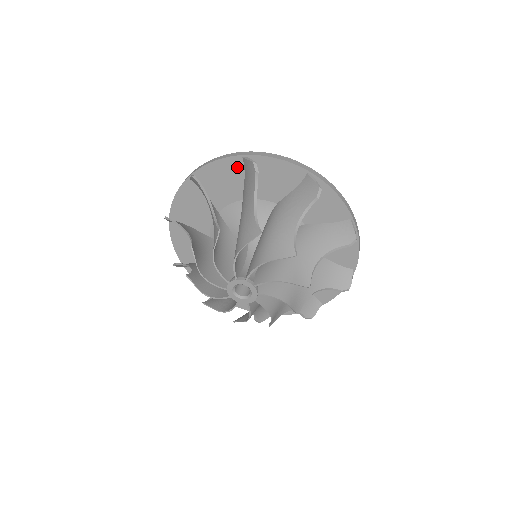
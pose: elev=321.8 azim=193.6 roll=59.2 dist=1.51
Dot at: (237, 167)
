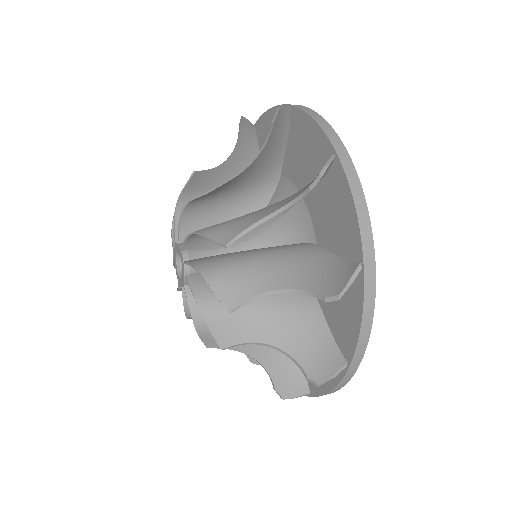
Dot at: occluded
